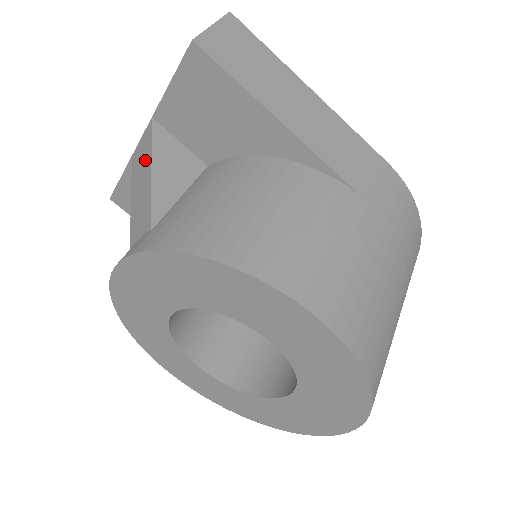
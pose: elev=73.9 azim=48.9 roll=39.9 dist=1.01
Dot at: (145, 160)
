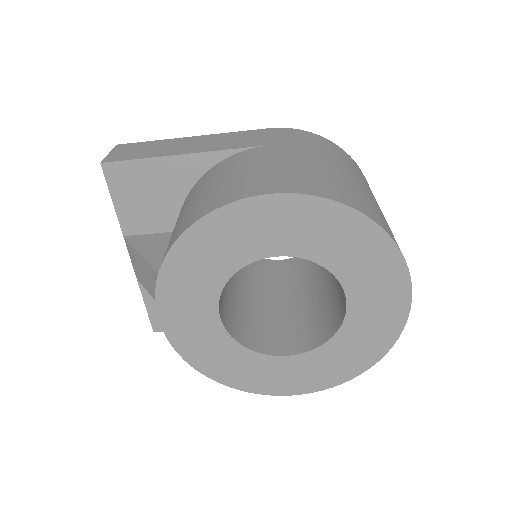
Dot at: (137, 260)
